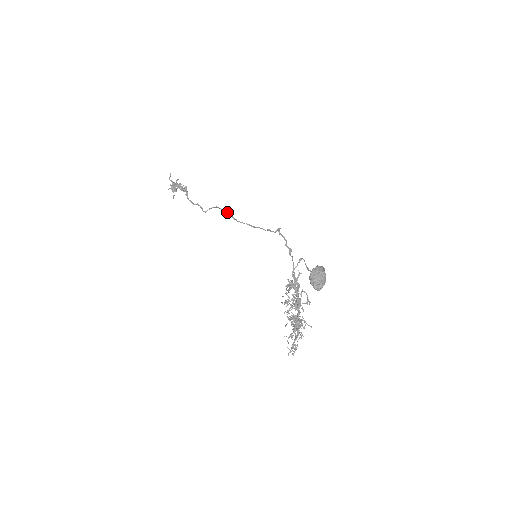
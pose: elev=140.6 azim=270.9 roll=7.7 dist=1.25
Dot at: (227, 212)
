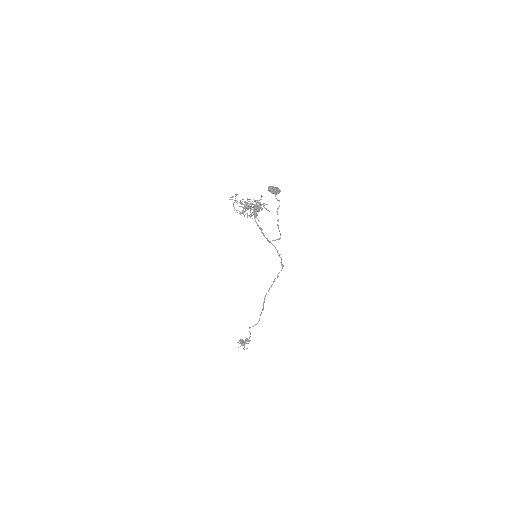
Dot at: (262, 309)
